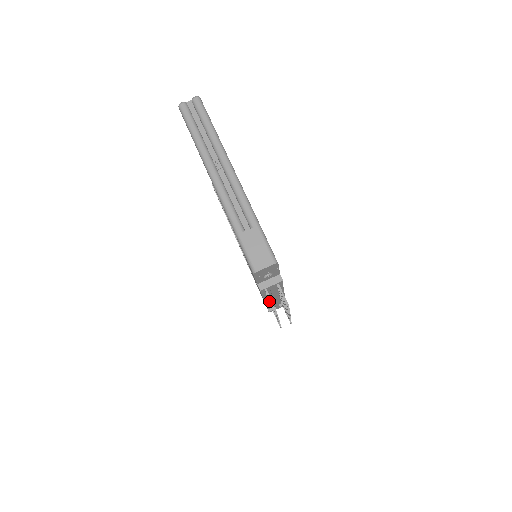
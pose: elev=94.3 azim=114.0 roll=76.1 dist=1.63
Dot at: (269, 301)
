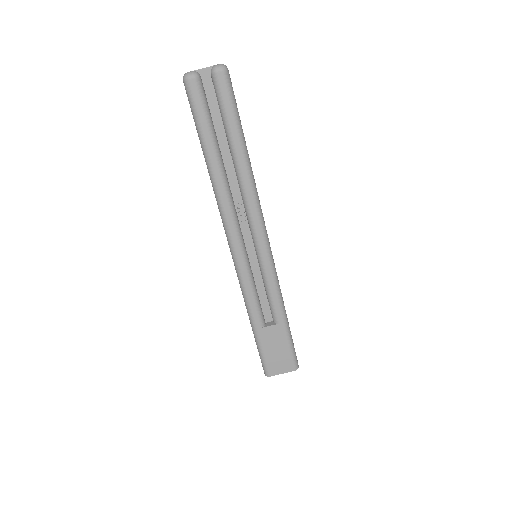
Dot at: occluded
